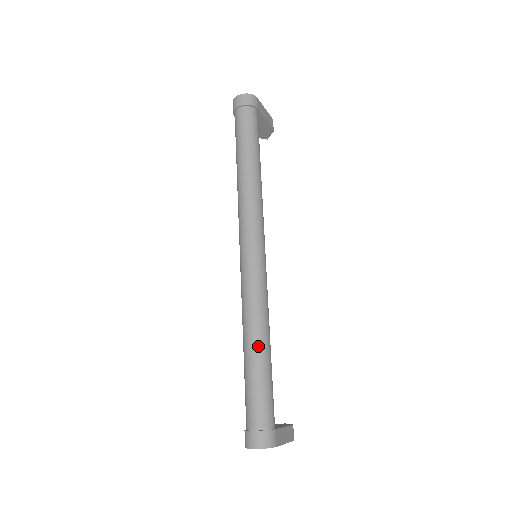
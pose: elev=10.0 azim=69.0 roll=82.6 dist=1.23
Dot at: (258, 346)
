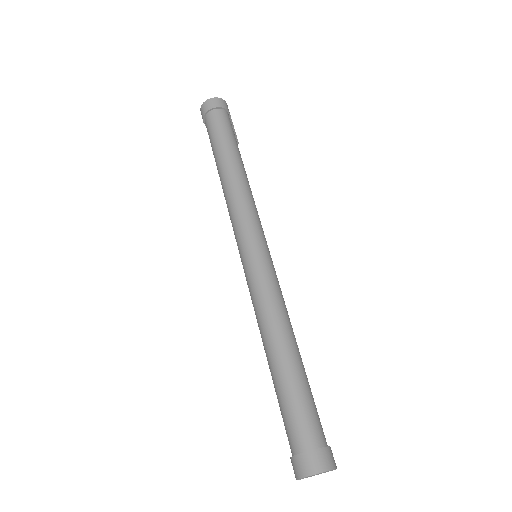
Dot at: (289, 347)
